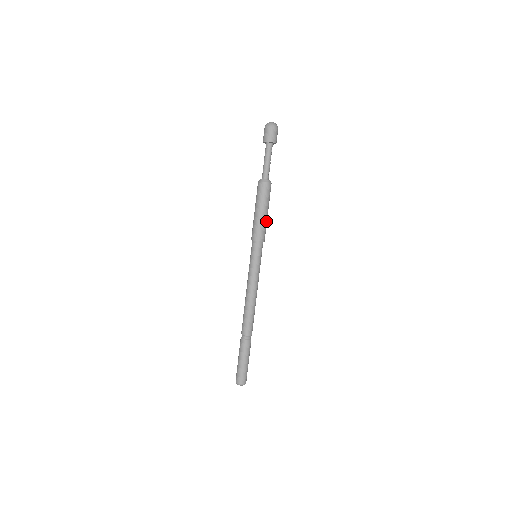
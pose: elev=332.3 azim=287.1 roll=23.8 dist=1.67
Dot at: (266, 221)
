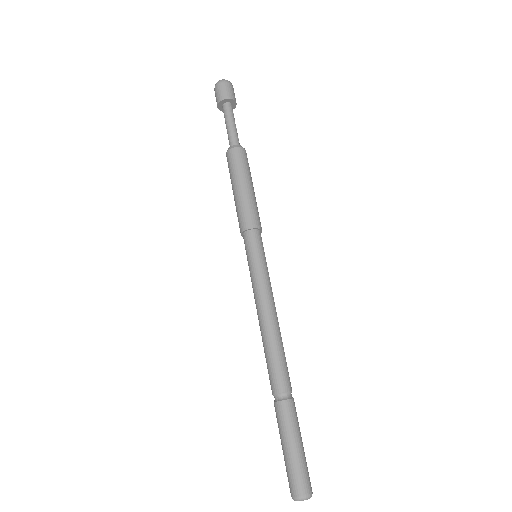
Dot at: (255, 202)
